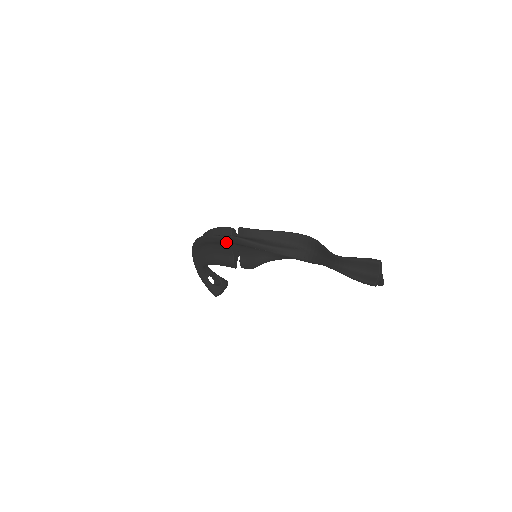
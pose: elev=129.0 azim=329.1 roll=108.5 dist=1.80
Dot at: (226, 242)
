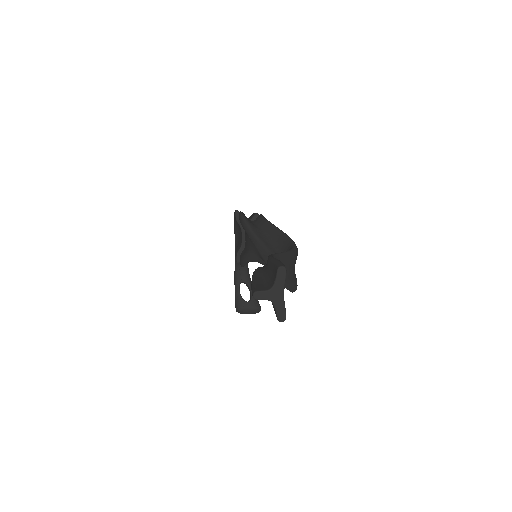
Dot at: (239, 221)
